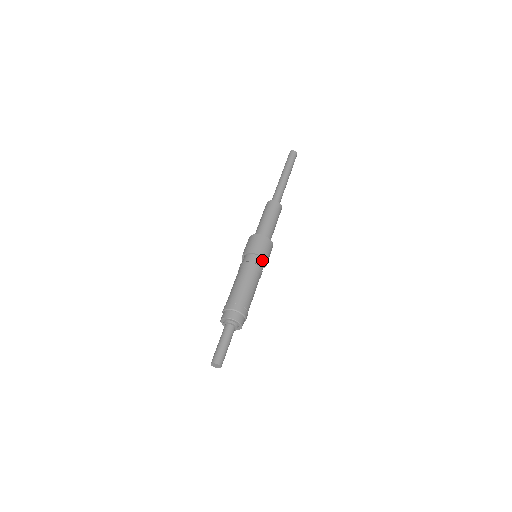
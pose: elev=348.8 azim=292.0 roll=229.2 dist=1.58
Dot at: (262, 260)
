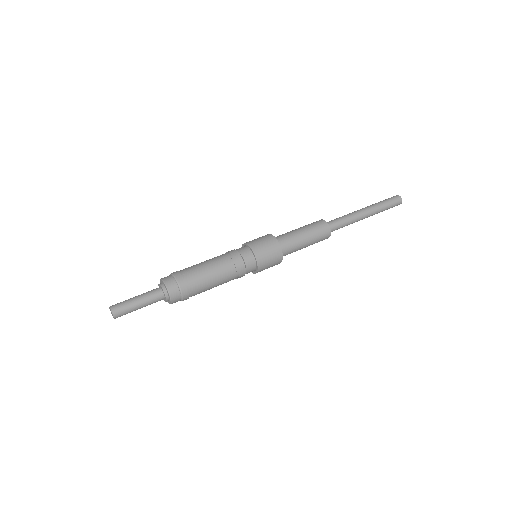
Dot at: (253, 258)
